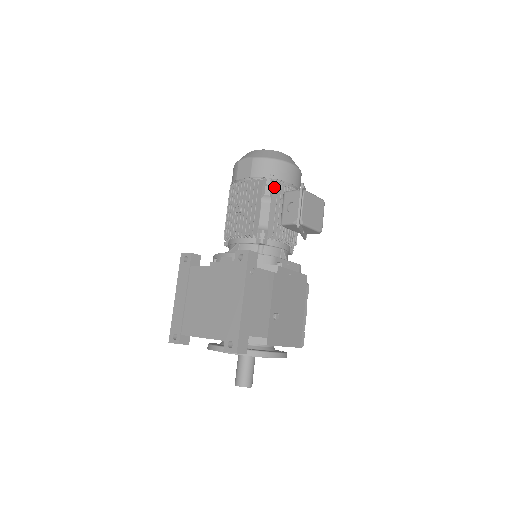
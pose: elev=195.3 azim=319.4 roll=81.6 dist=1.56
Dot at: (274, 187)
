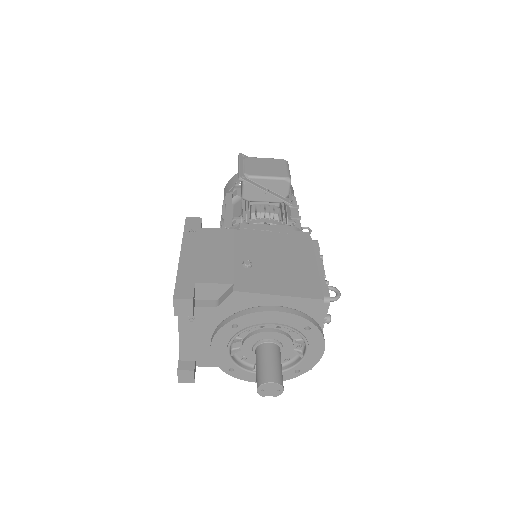
Dot at: (240, 188)
